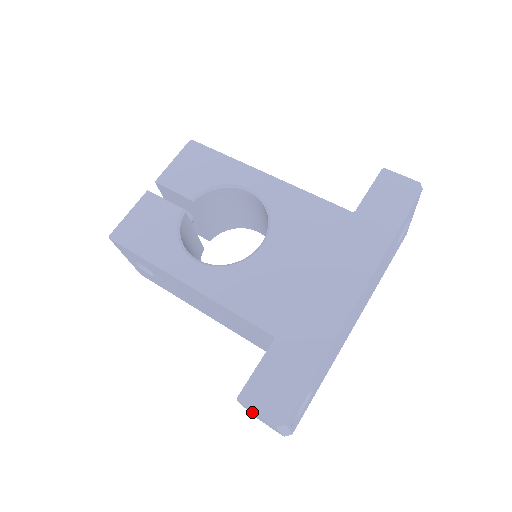
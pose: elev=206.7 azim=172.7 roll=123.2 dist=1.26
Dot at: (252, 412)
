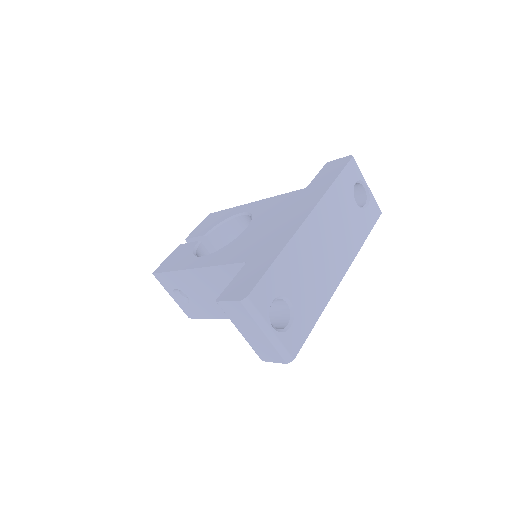
Dot at: (236, 319)
